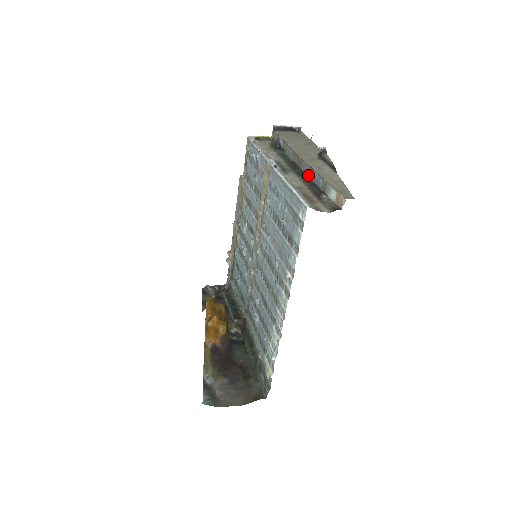
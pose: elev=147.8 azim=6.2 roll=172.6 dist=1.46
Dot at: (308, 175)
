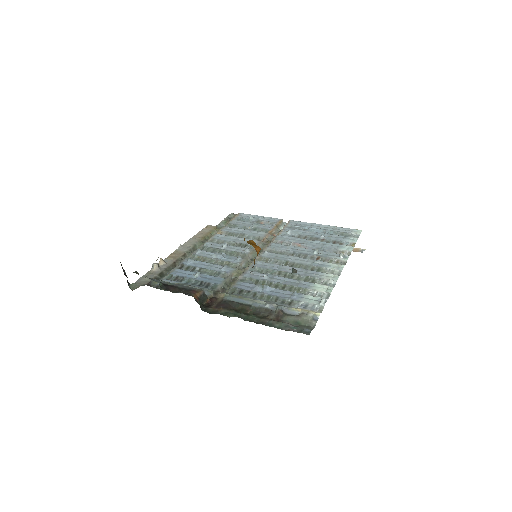
Dot at: occluded
